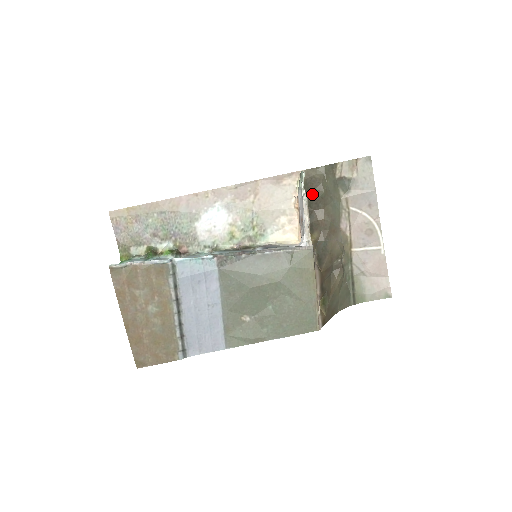
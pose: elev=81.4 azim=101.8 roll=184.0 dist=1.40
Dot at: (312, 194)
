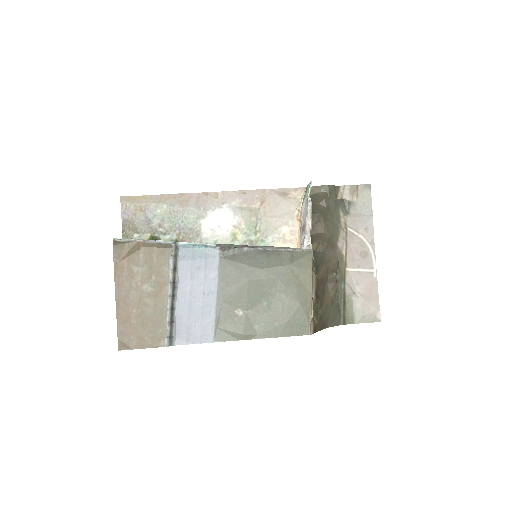
Dot at: (315, 208)
